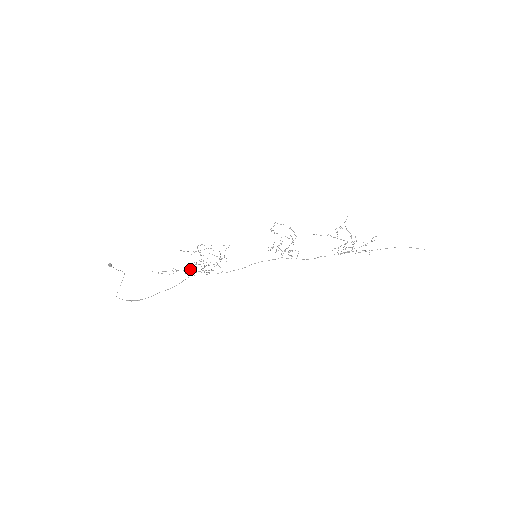
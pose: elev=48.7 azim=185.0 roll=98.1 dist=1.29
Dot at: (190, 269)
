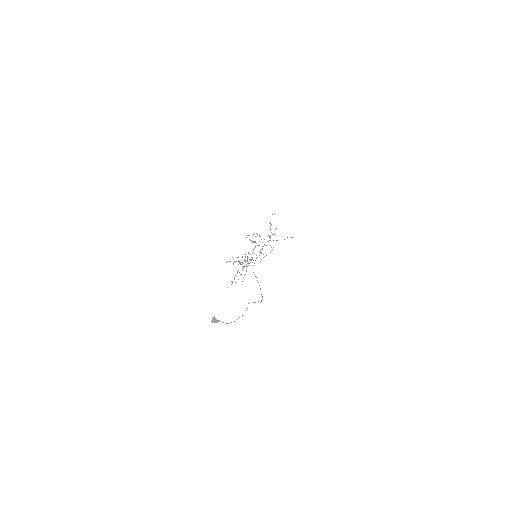
Dot at: occluded
